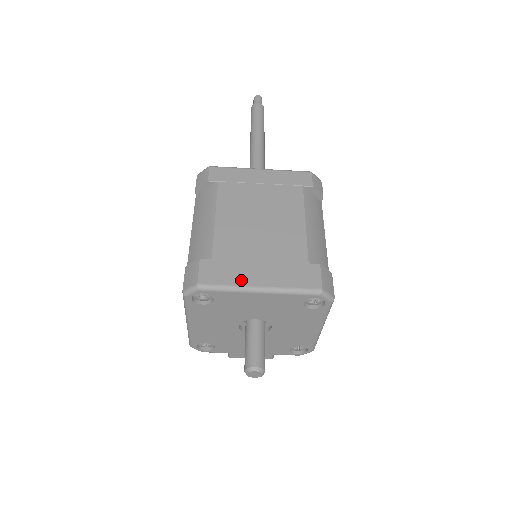
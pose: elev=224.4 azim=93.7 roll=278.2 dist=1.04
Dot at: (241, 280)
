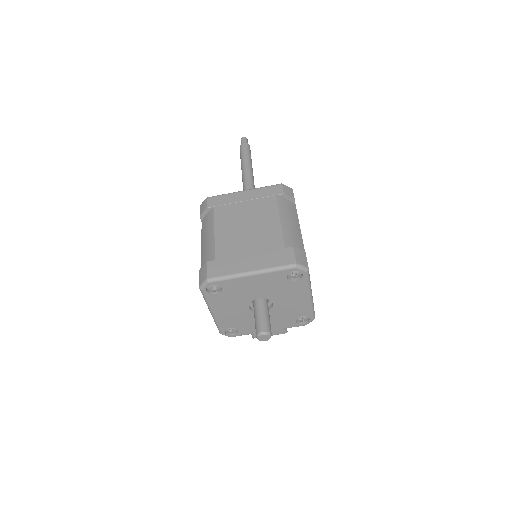
Dot at: (237, 269)
